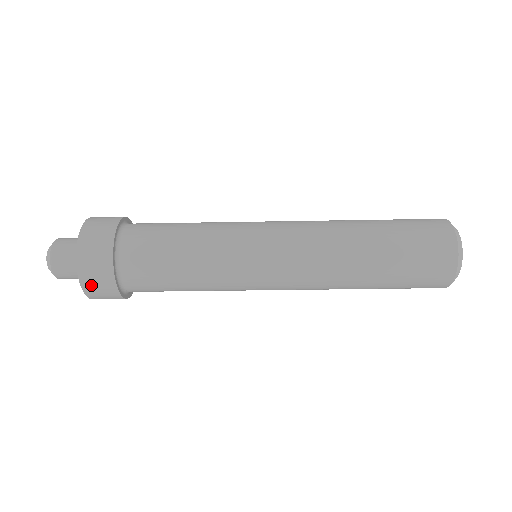
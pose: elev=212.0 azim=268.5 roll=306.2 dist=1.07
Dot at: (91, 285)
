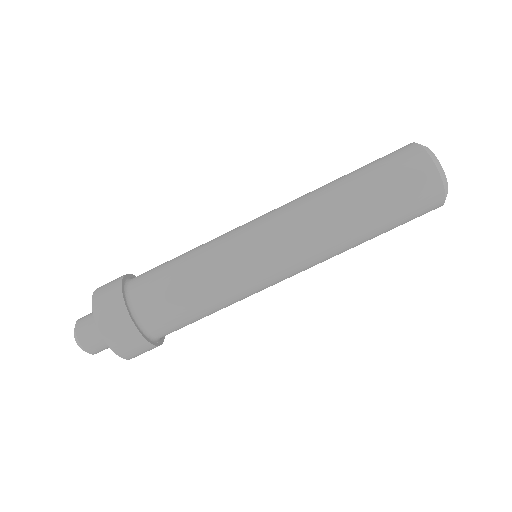
Dot at: (101, 293)
